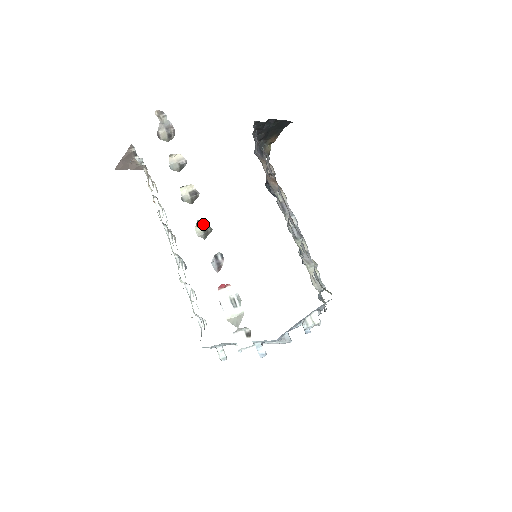
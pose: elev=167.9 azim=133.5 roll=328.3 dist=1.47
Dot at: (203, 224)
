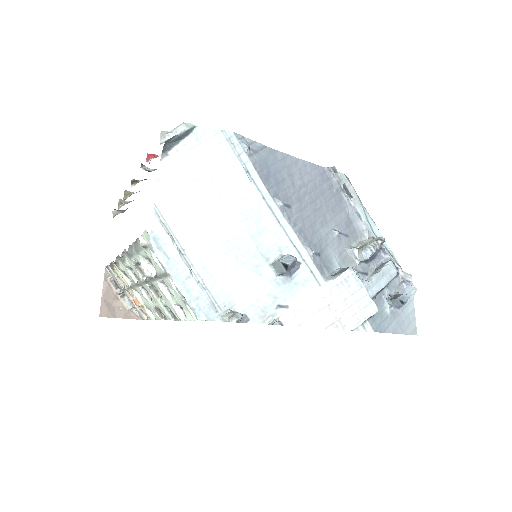
Dot at: occluded
